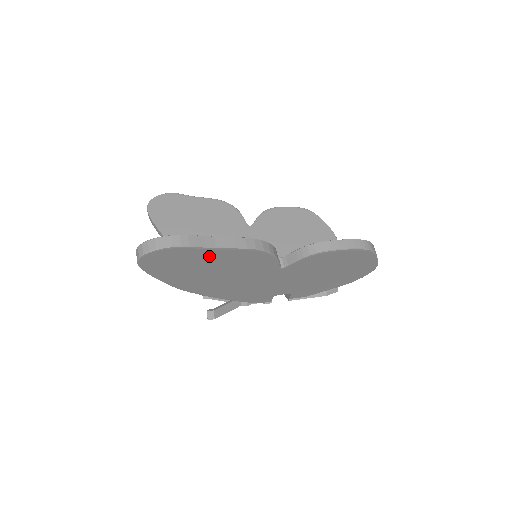
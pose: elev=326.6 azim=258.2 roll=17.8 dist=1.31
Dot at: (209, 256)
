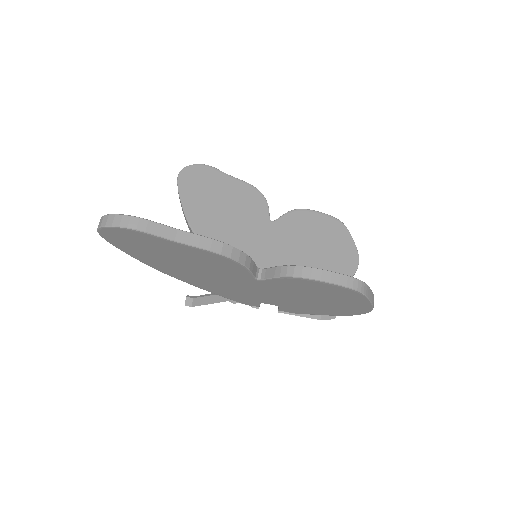
Dot at: (171, 247)
